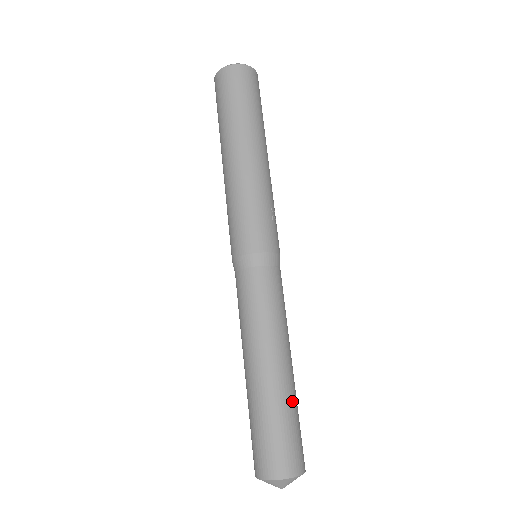
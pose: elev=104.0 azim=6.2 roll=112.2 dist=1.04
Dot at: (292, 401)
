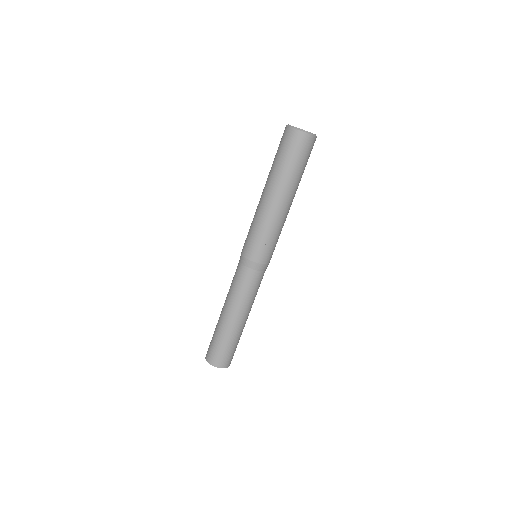
Dot at: (227, 336)
